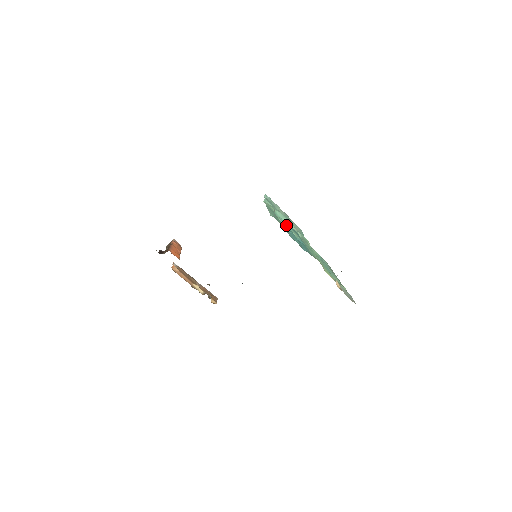
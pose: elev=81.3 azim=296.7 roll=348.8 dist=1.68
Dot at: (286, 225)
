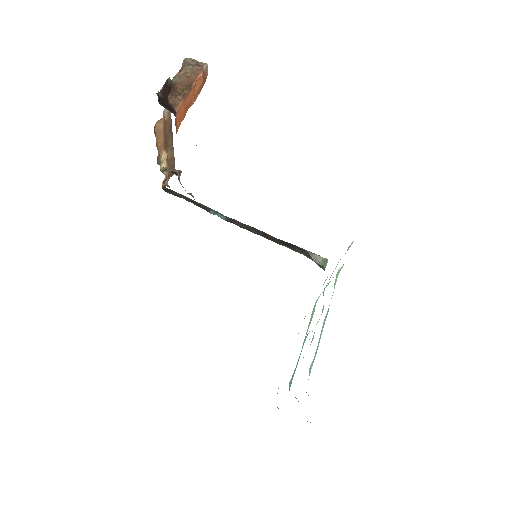
Dot at: occluded
